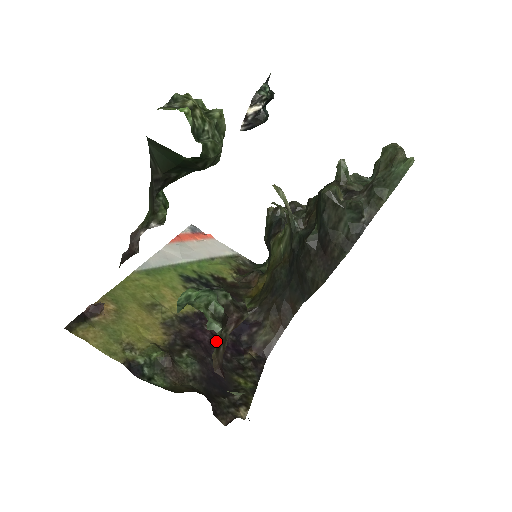
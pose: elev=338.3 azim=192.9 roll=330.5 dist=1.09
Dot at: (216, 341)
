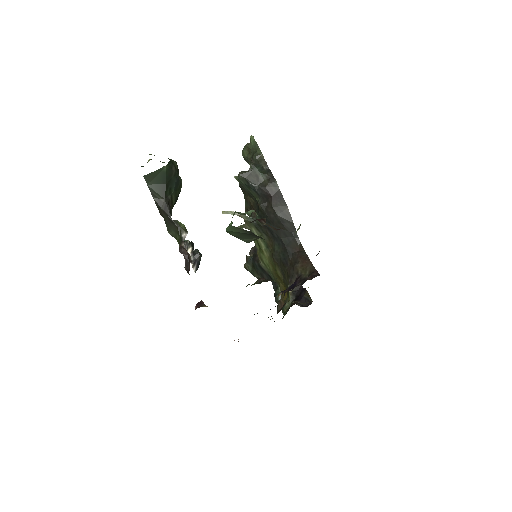
Dot at: occluded
